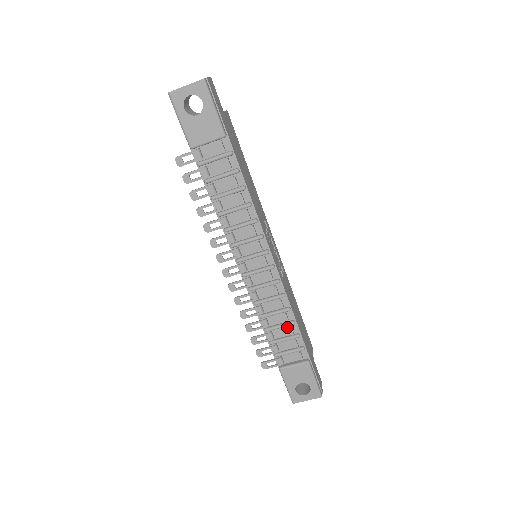
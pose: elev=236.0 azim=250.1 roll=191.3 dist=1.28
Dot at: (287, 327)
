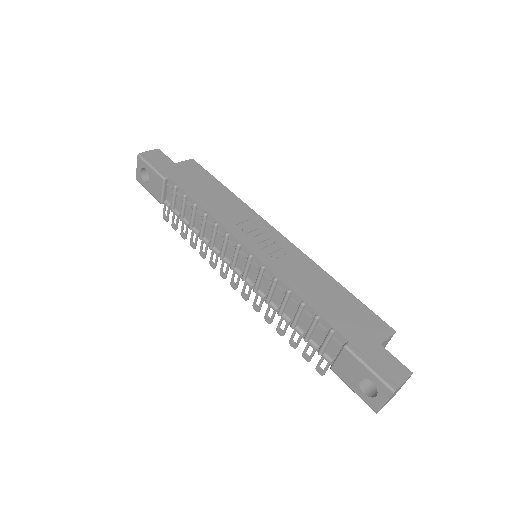
Dot at: (304, 313)
